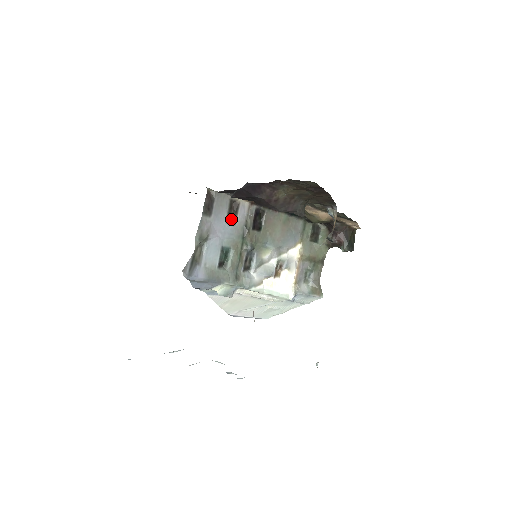
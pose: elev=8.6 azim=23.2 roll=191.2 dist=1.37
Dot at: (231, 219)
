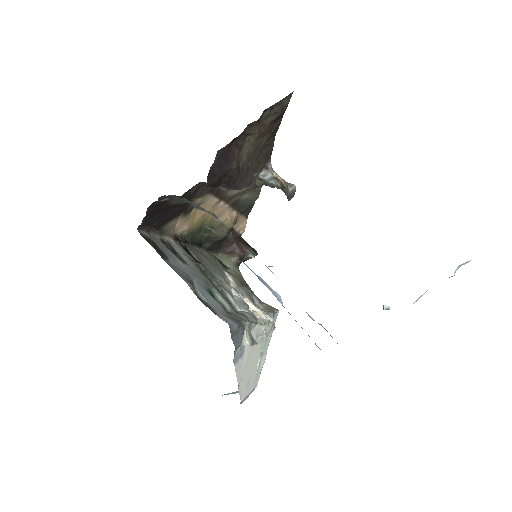
Dot at: (180, 259)
